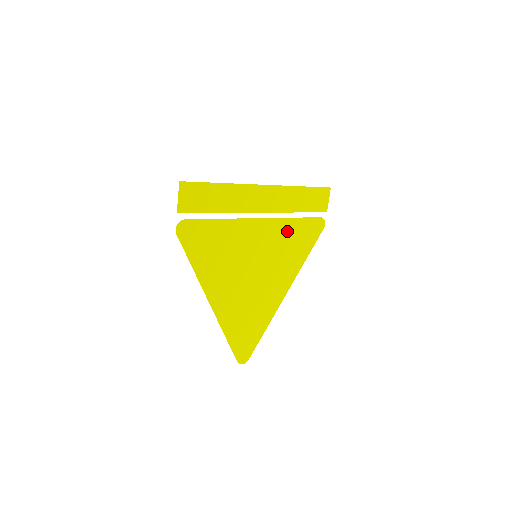
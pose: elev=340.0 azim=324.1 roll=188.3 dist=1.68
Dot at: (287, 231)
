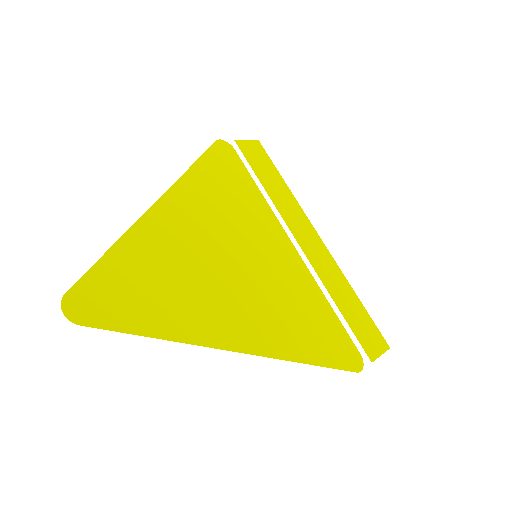
Dot at: (310, 298)
